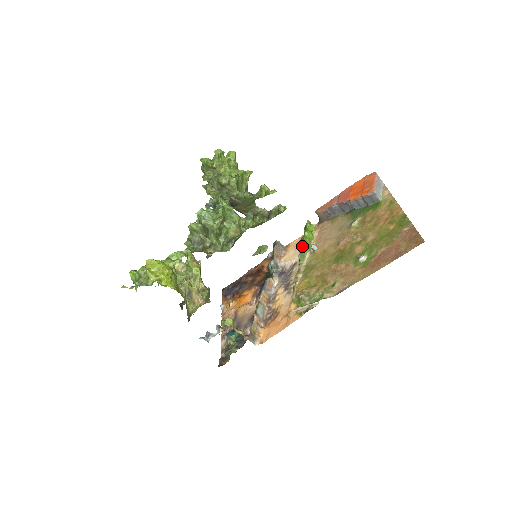
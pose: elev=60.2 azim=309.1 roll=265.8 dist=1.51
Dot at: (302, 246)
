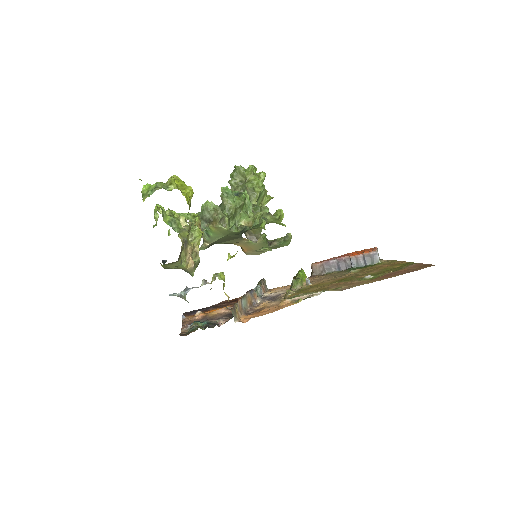
Dot at: occluded
